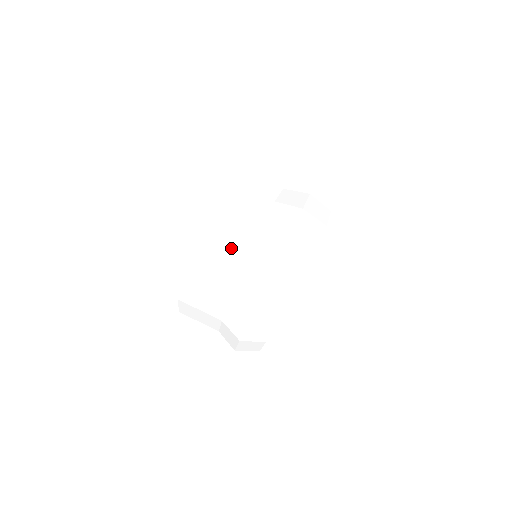
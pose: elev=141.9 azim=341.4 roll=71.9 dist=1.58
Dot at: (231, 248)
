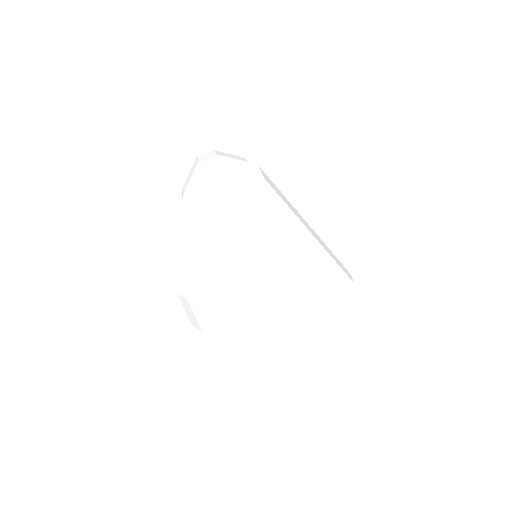
Dot at: occluded
